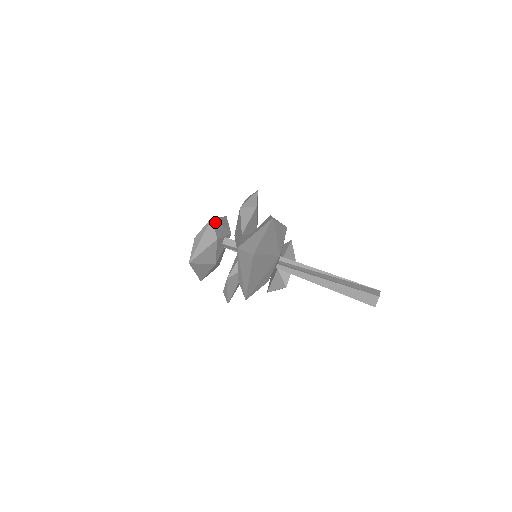
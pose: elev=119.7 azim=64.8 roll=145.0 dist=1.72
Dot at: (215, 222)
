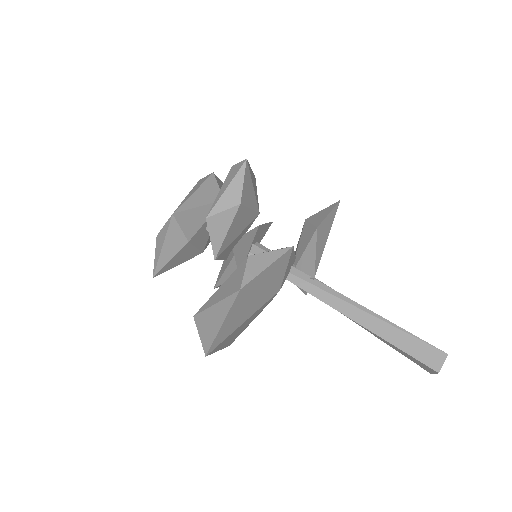
Dot at: (181, 216)
